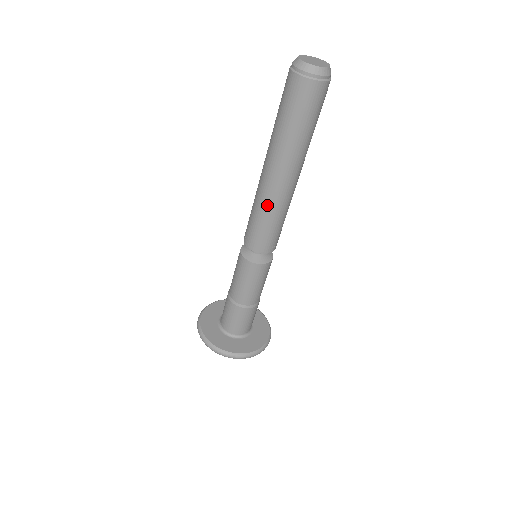
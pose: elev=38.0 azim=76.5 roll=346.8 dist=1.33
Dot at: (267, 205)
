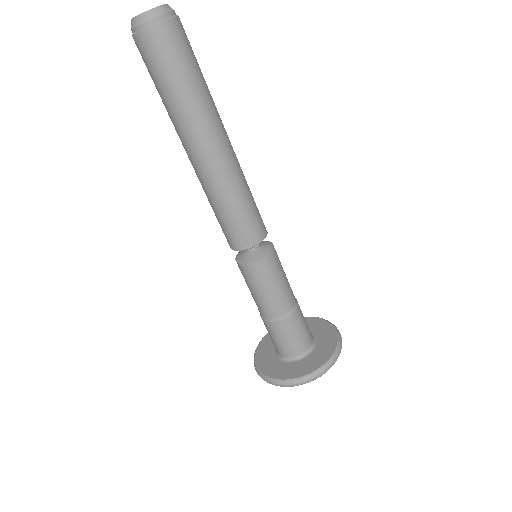
Dot at: (217, 190)
